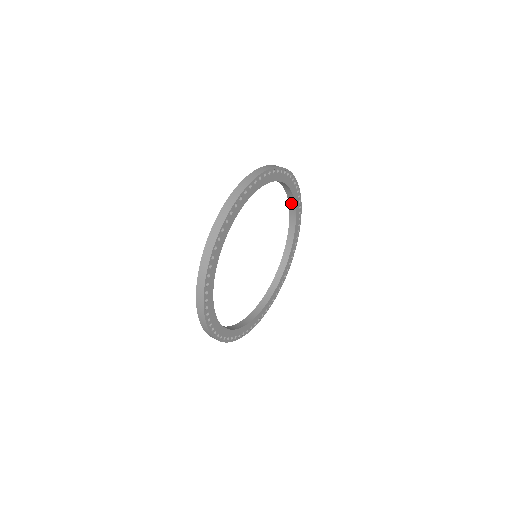
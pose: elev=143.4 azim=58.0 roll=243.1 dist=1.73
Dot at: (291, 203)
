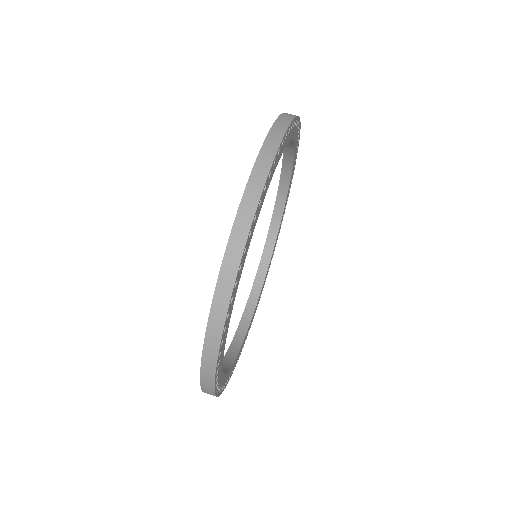
Dot at: occluded
